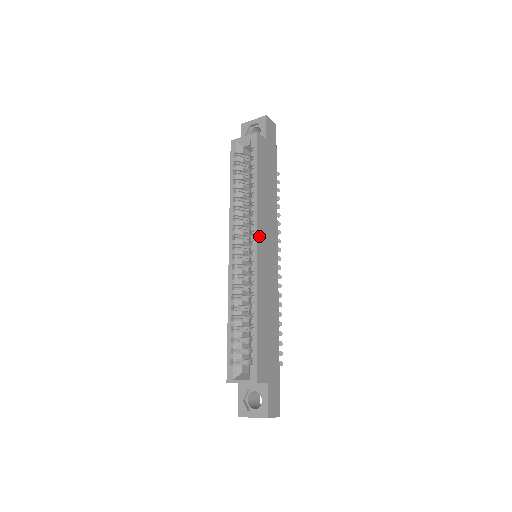
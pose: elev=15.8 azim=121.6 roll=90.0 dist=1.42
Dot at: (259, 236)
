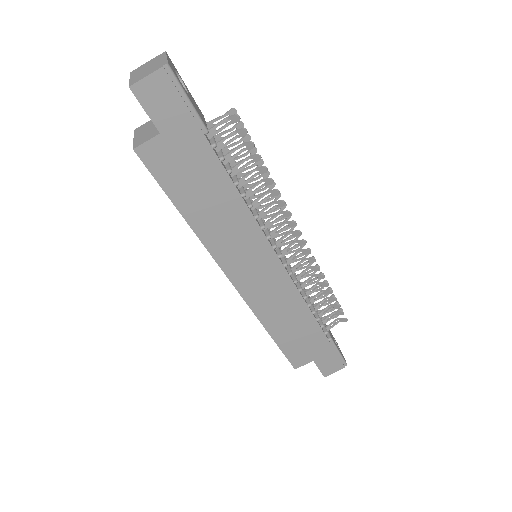
Dot at: (228, 270)
